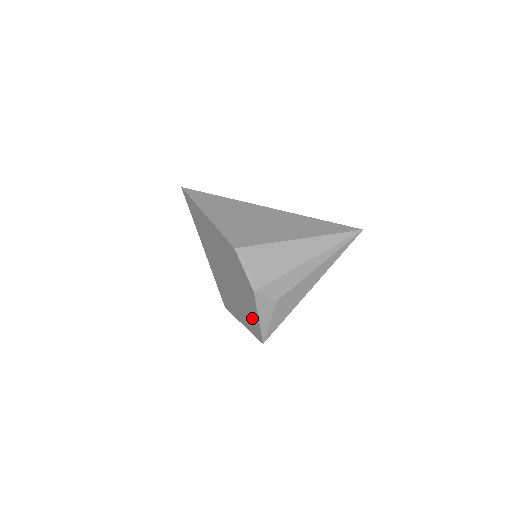
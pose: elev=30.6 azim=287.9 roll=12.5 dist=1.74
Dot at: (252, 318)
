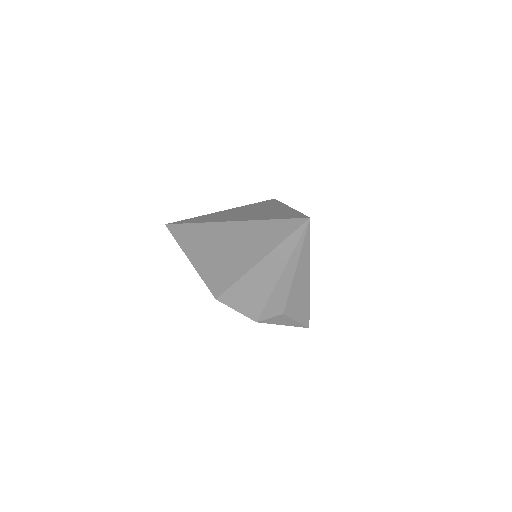
Dot at: occluded
